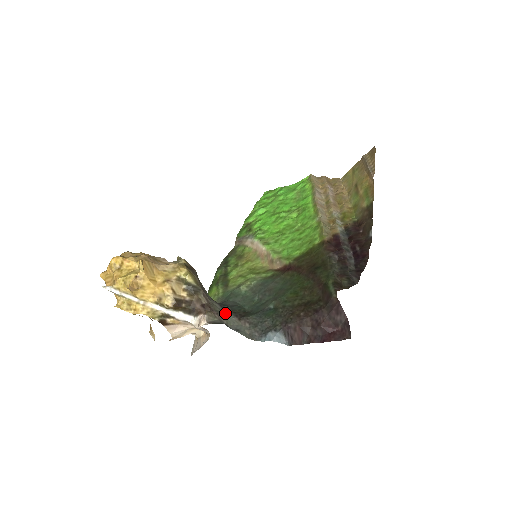
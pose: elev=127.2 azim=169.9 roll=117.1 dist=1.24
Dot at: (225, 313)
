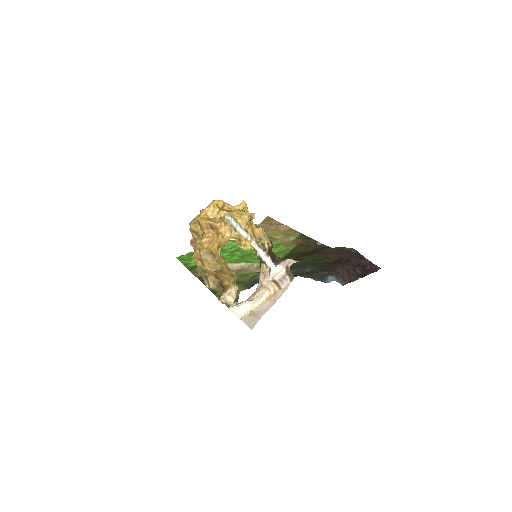
Dot at: occluded
